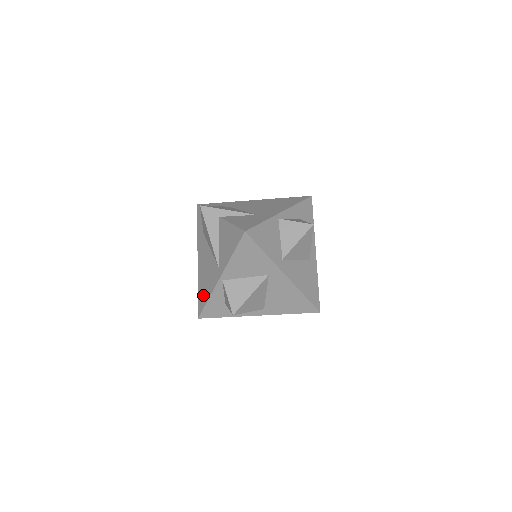
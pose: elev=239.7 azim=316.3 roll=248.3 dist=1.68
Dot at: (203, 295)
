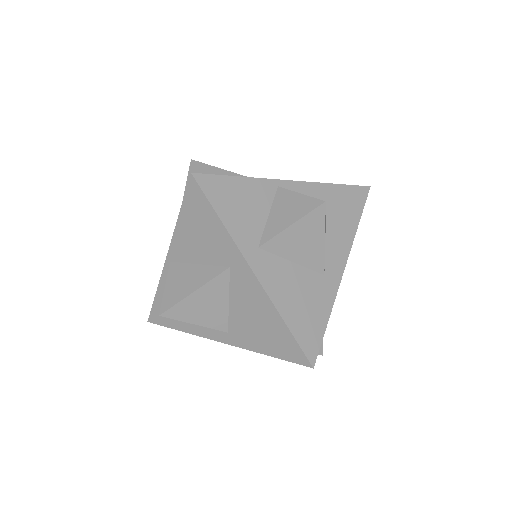
Dot at: occluded
